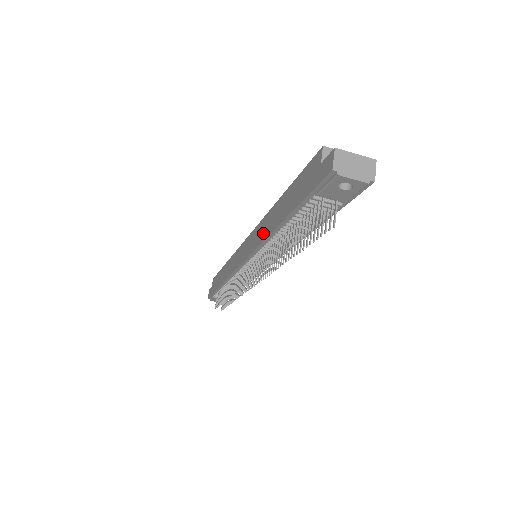
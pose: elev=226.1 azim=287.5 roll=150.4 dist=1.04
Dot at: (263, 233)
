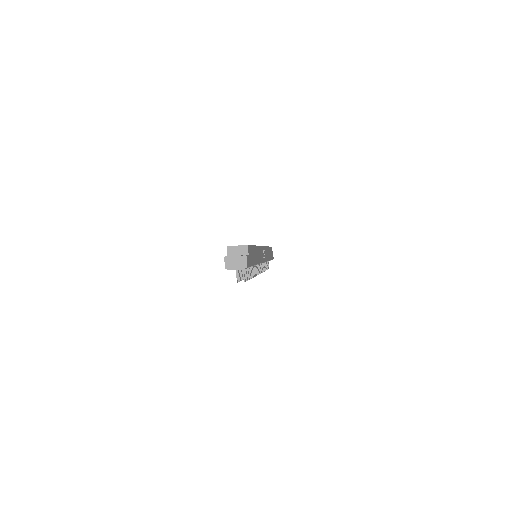
Dot at: occluded
